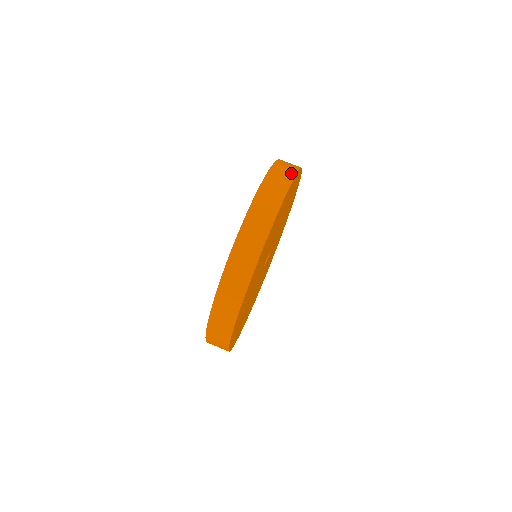
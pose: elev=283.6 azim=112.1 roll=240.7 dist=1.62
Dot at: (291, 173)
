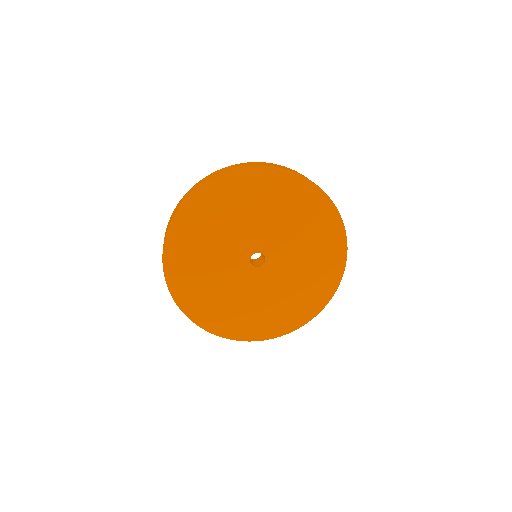
Dot at: (290, 170)
